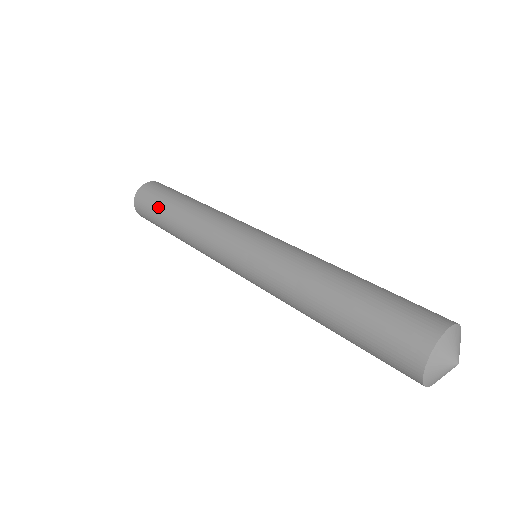
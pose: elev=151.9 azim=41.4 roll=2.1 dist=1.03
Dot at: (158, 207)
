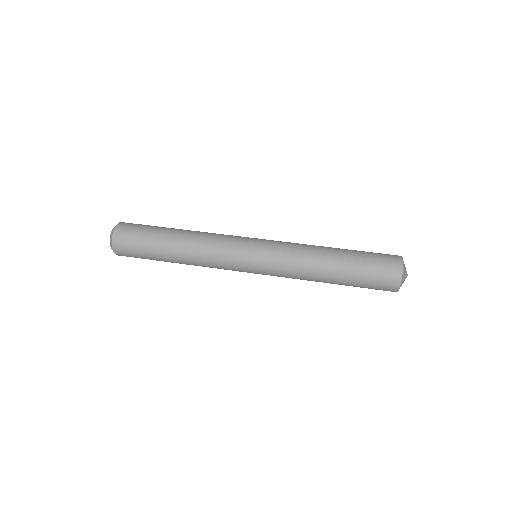
Dot at: (150, 257)
